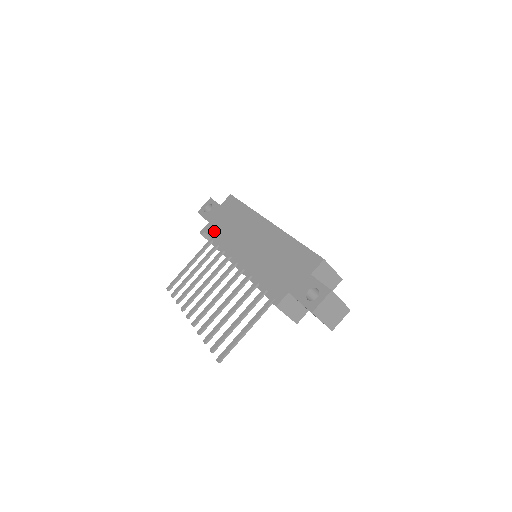
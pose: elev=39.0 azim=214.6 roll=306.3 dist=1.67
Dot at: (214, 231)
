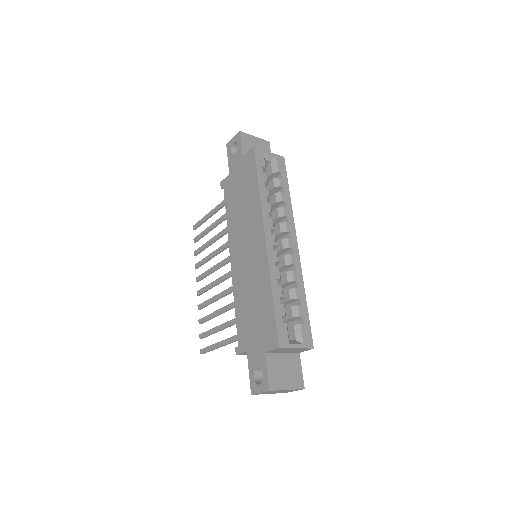
Dot at: (229, 195)
